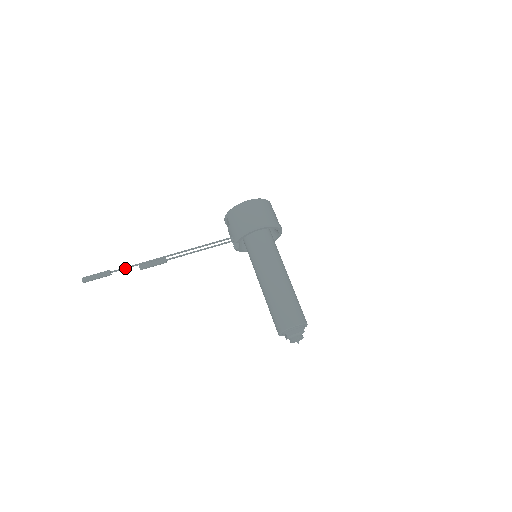
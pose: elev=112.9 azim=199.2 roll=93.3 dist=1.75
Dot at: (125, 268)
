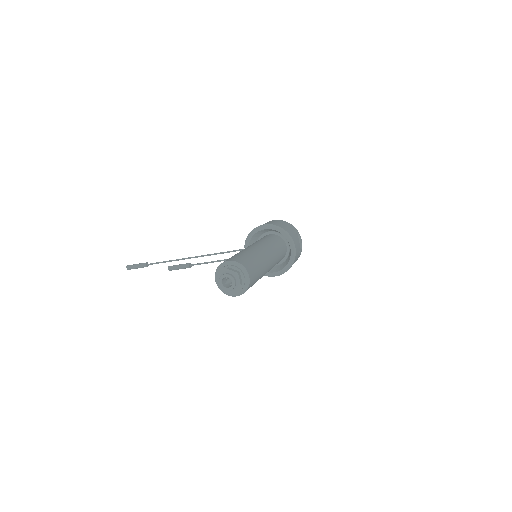
Dot at: (158, 262)
